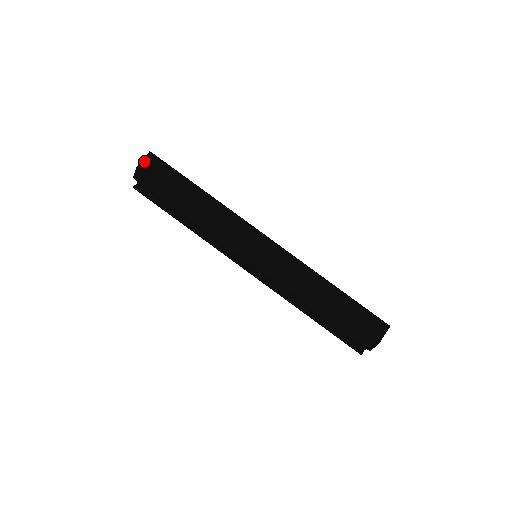
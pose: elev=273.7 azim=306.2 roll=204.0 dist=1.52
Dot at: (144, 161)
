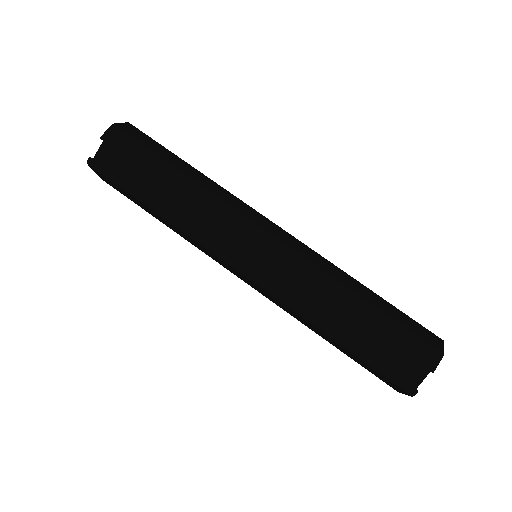
Dot at: (122, 124)
